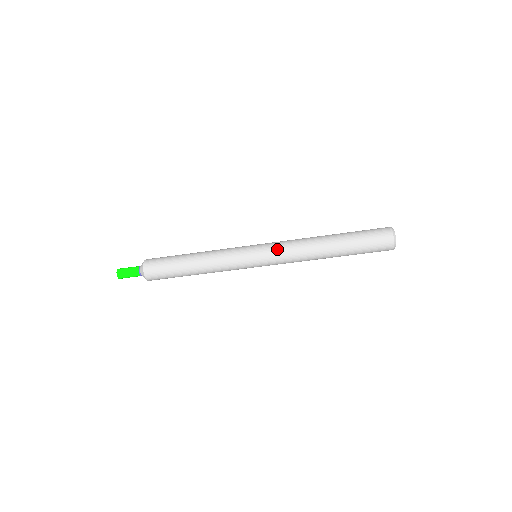
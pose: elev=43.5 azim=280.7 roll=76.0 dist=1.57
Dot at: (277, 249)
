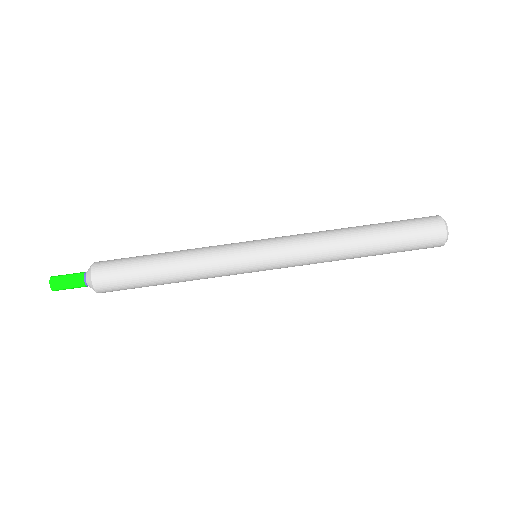
Dot at: (288, 245)
